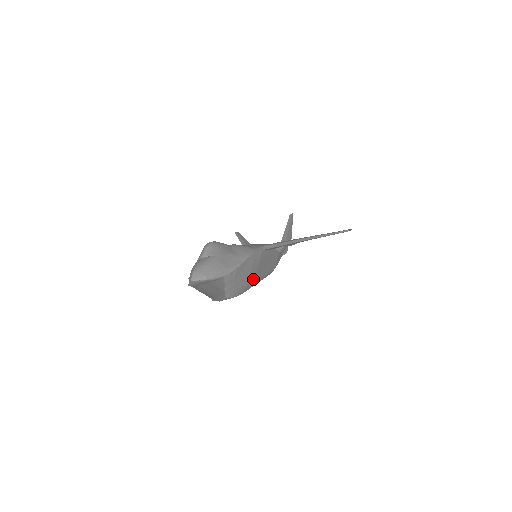
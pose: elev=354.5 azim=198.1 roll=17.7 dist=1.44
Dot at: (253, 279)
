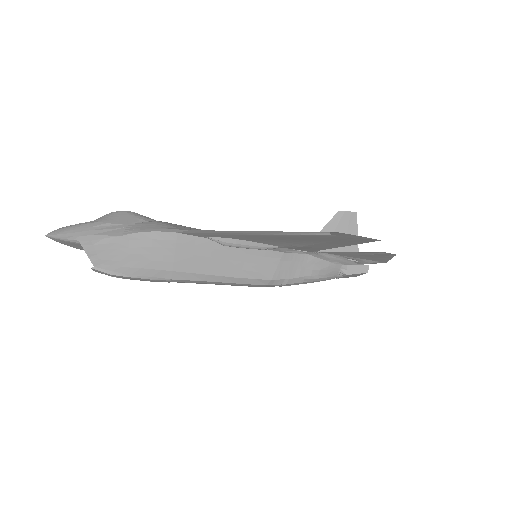
Dot at: (170, 268)
